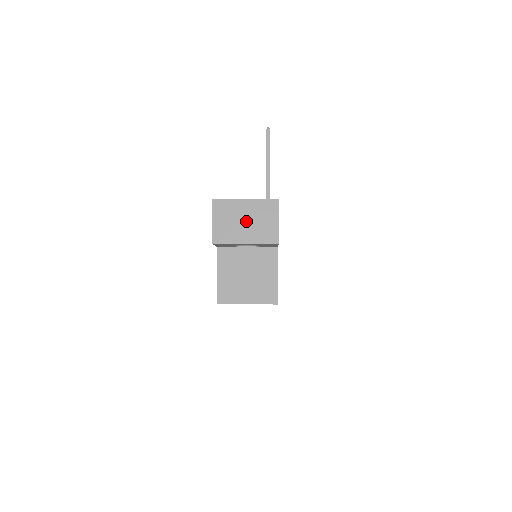
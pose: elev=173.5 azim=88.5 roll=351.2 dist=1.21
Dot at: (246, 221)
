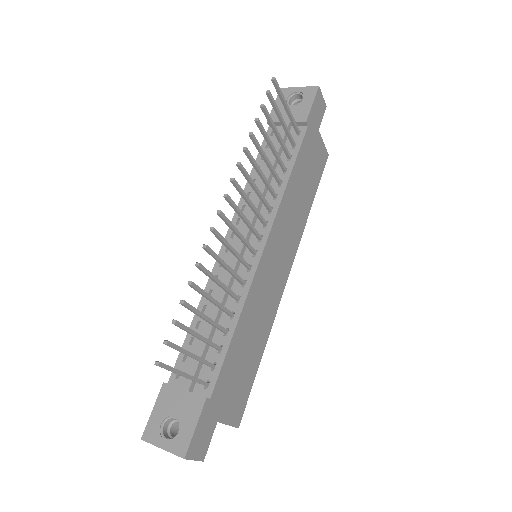
Dot at: occluded
